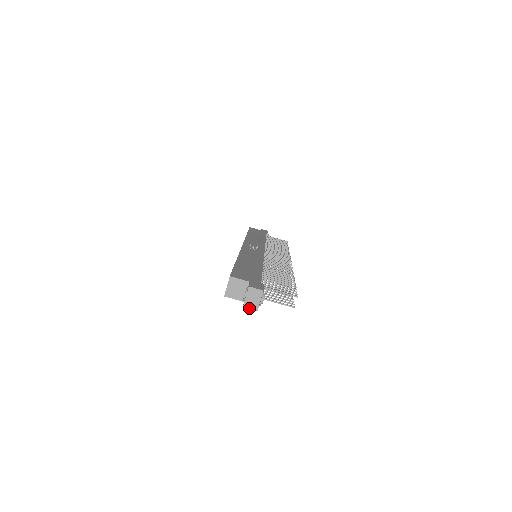
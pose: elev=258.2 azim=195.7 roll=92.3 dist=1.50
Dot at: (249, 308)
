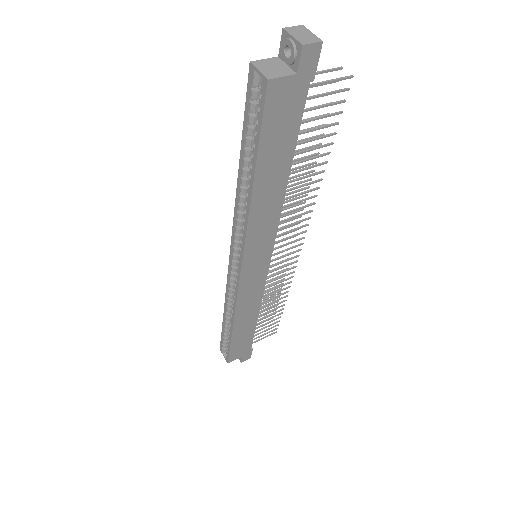
Dot at: (310, 43)
